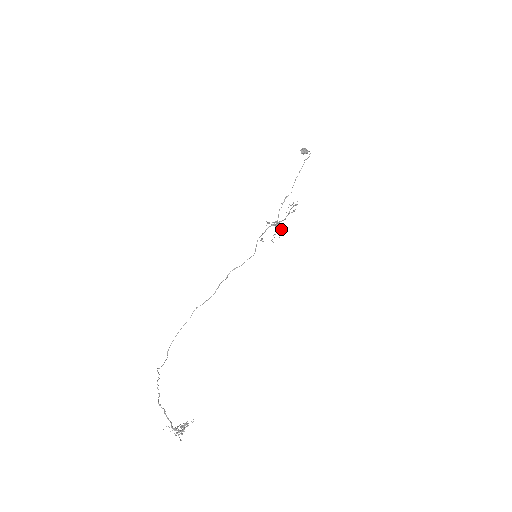
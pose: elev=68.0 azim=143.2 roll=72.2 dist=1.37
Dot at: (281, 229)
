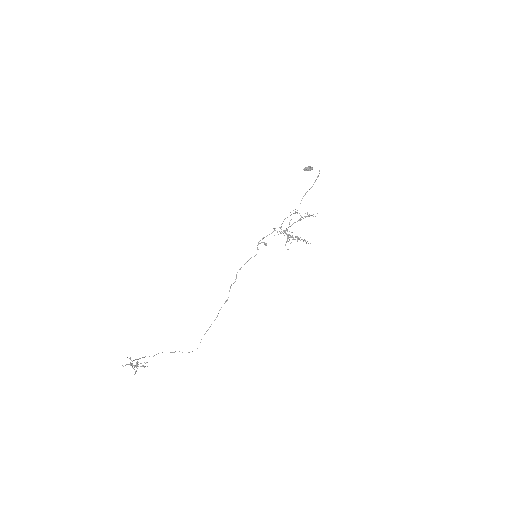
Dot at: occluded
